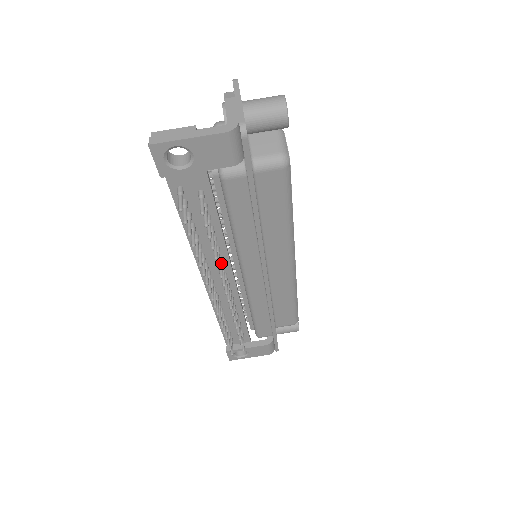
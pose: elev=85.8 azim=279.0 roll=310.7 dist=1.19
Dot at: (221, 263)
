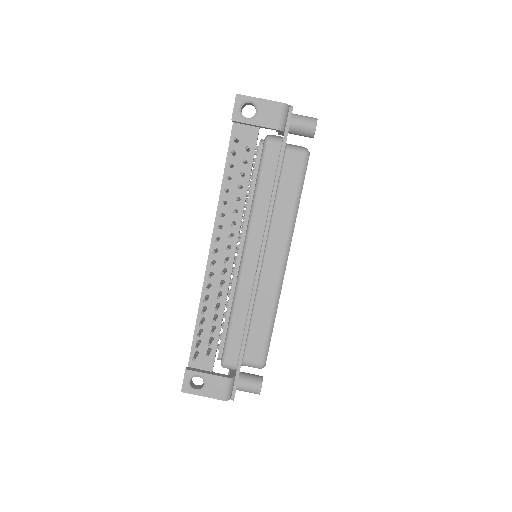
Dot at: (234, 222)
